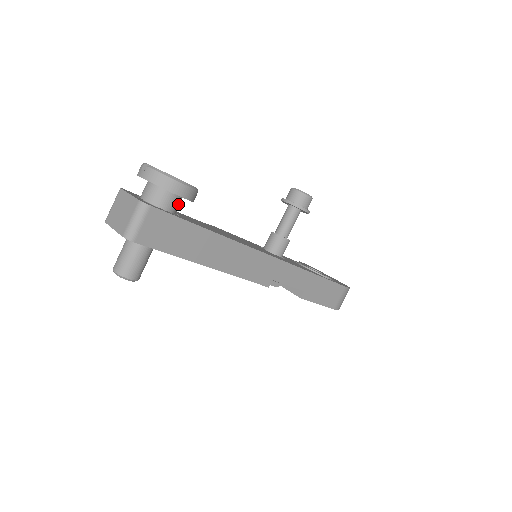
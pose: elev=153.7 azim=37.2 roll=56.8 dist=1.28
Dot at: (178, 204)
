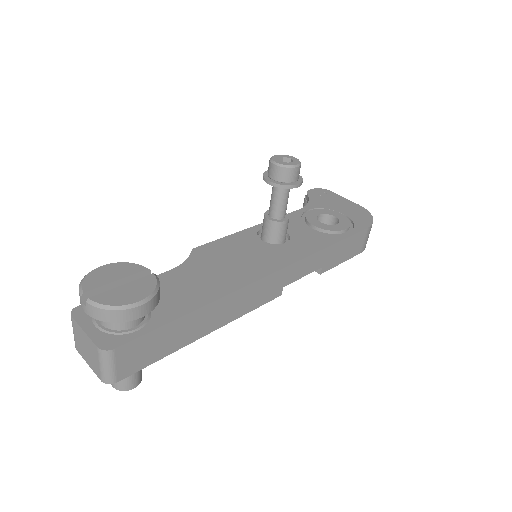
Dot at: occluded
